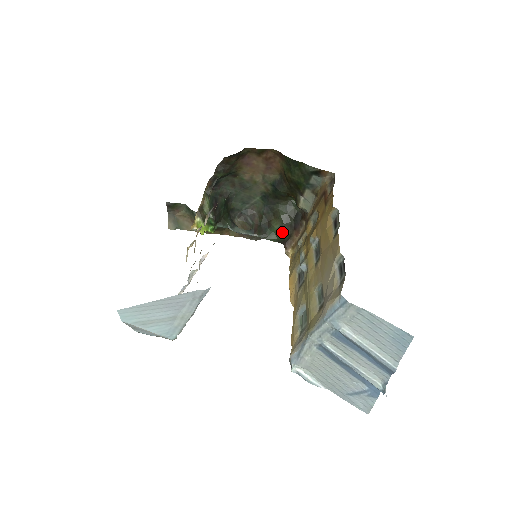
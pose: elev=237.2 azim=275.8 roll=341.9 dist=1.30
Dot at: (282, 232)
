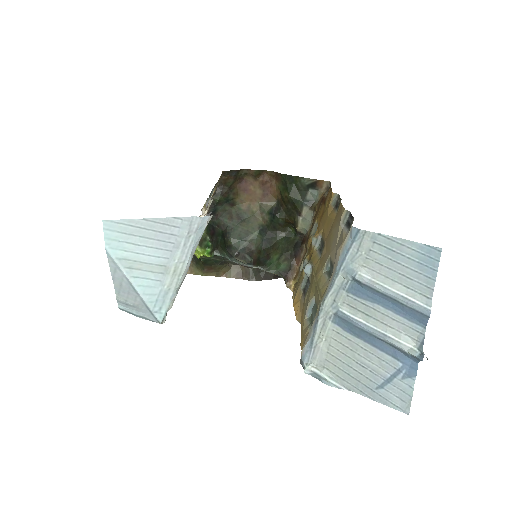
Dot at: (282, 261)
